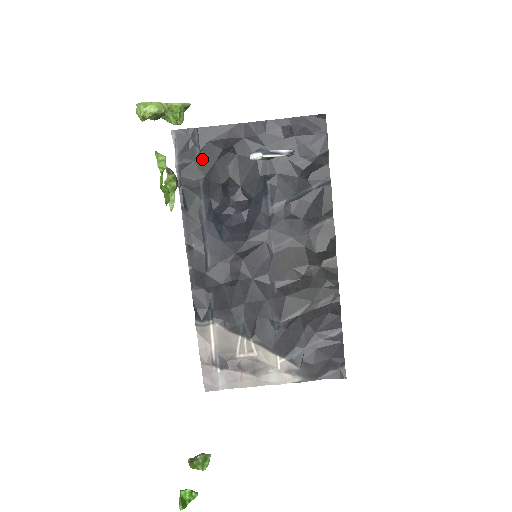
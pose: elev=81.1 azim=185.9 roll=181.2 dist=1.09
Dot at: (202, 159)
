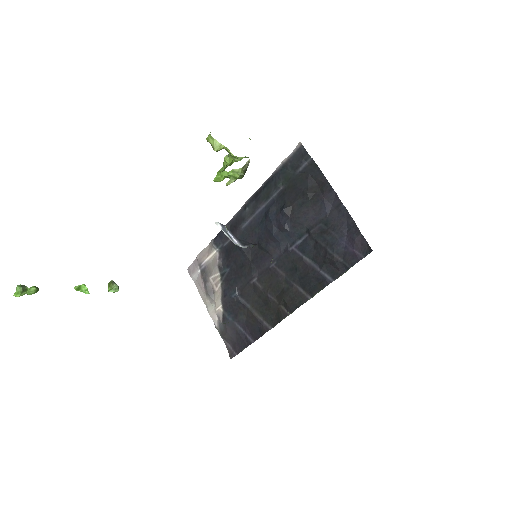
Dot at: (296, 177)
